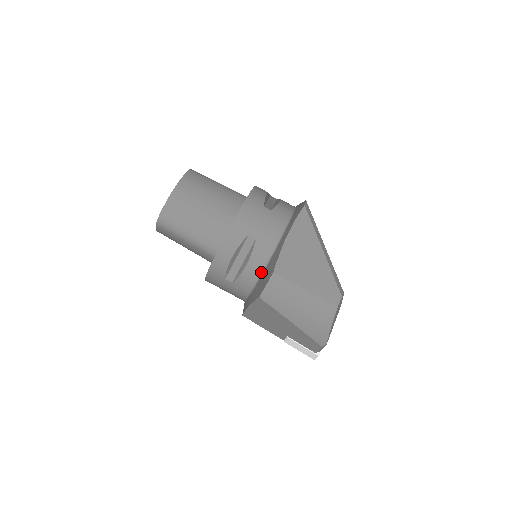
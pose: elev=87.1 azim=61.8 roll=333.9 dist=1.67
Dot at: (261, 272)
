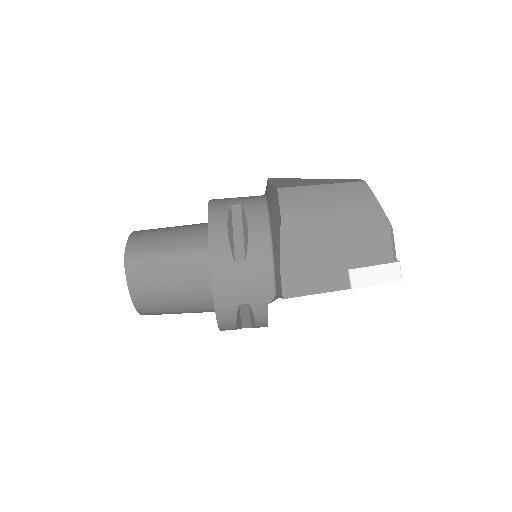
Dot at: (268, 224)
